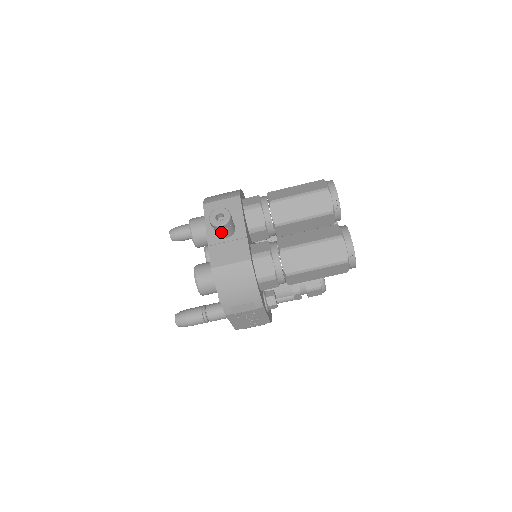
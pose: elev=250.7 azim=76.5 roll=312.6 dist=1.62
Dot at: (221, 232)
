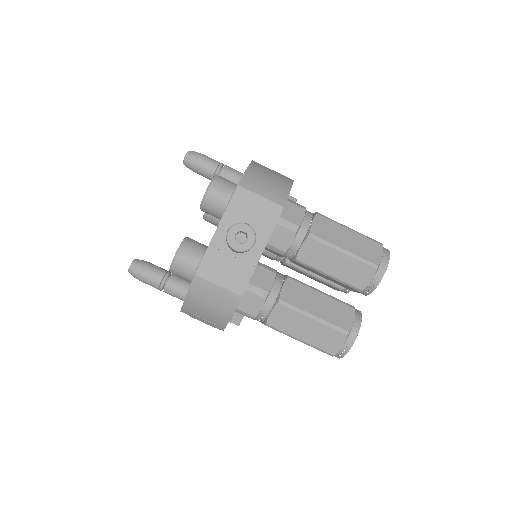
Dot at: occluded
